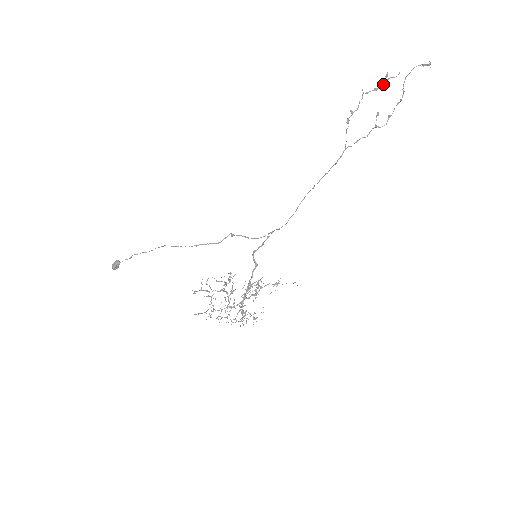
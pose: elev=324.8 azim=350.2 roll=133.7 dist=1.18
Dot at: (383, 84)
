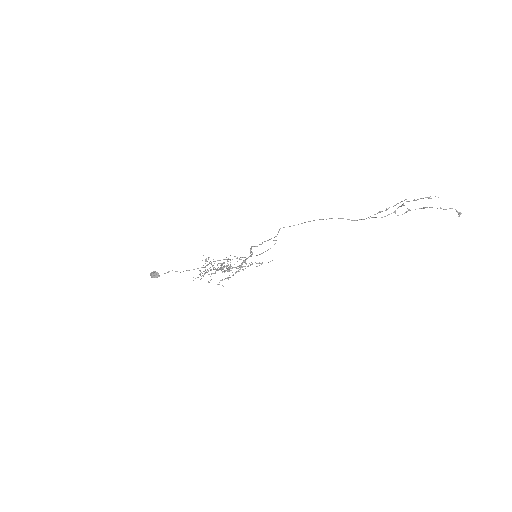
Dot at: occluded
